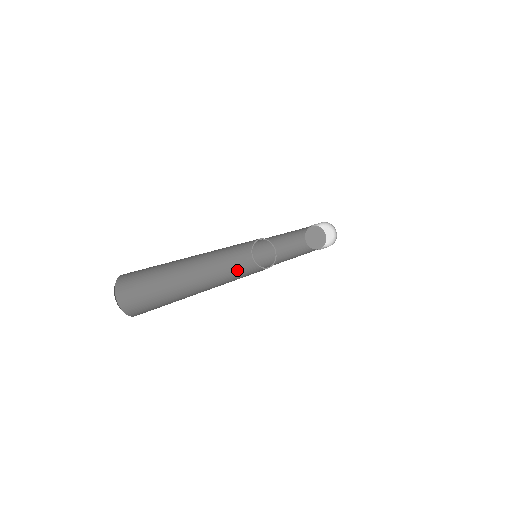
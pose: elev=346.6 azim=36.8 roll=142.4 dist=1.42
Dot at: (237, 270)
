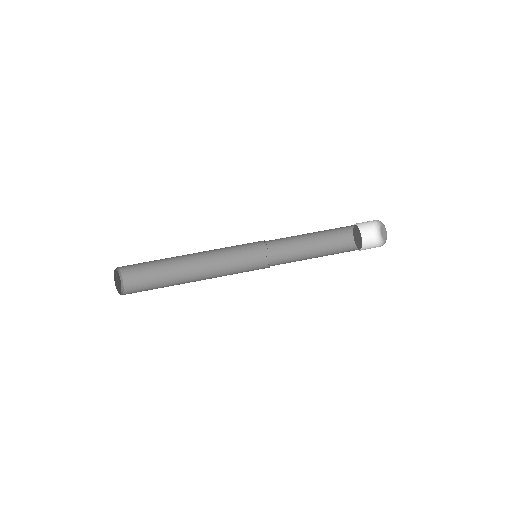
Dot at: (238, 246)
